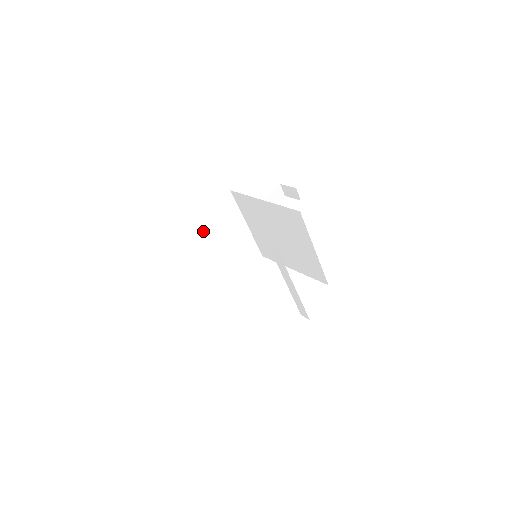
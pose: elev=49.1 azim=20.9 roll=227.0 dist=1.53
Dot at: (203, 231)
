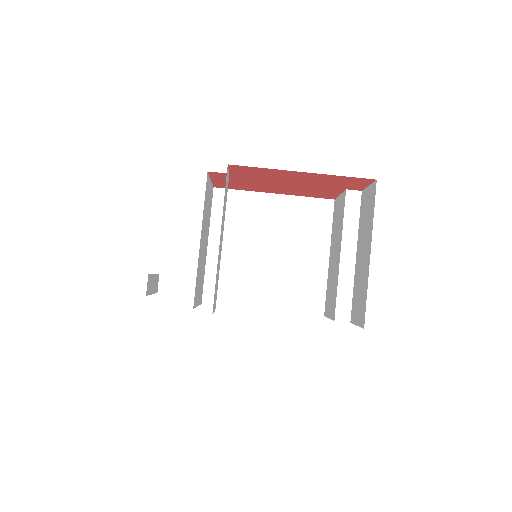
Dot at: (205, 196)
